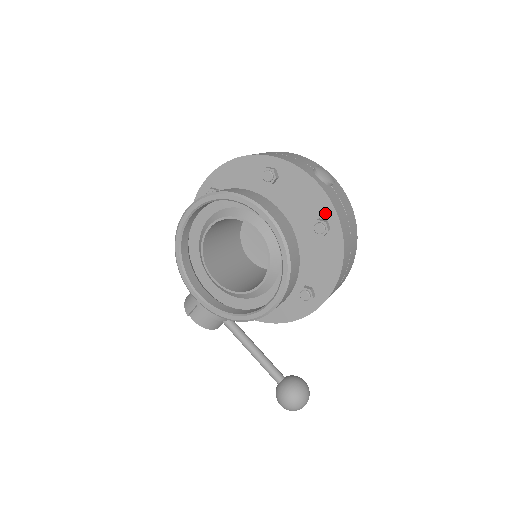
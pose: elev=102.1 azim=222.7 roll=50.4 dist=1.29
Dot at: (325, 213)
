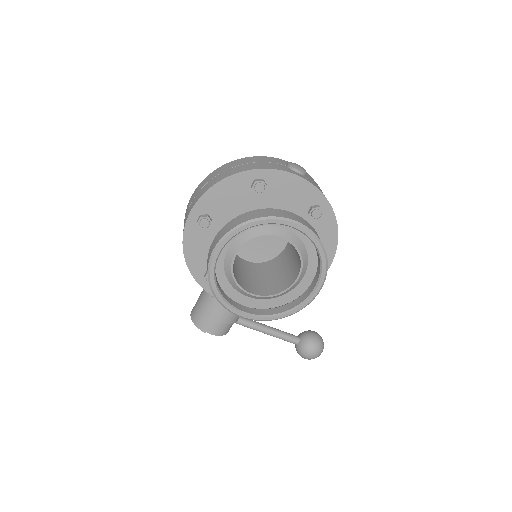
Dot at: (315, 200)
